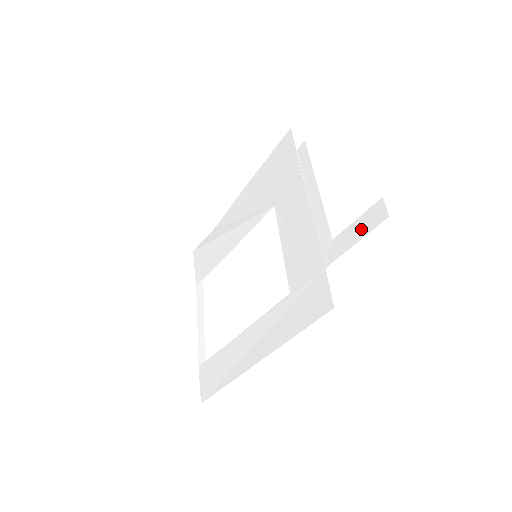
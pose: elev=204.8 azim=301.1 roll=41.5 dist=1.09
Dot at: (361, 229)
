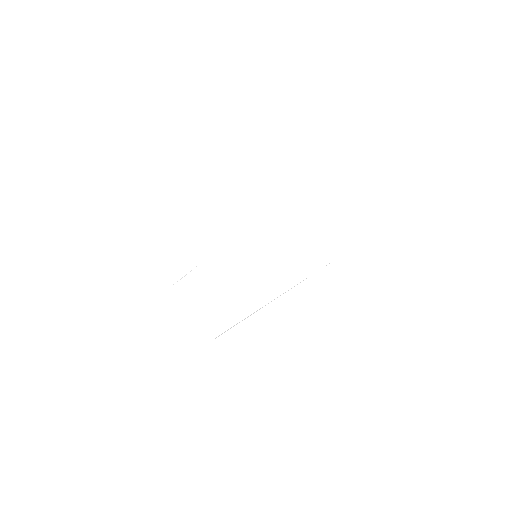
Dot at: (357, 239)
